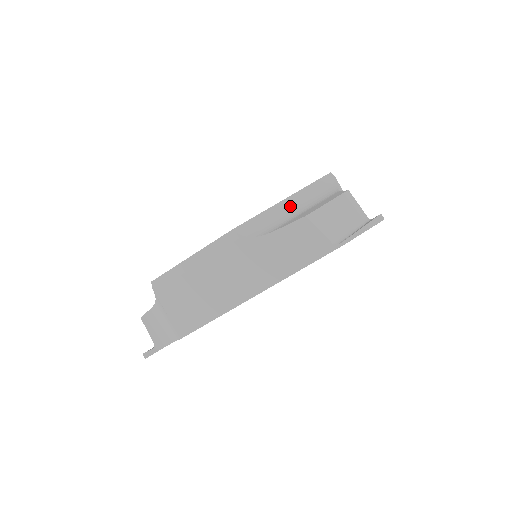
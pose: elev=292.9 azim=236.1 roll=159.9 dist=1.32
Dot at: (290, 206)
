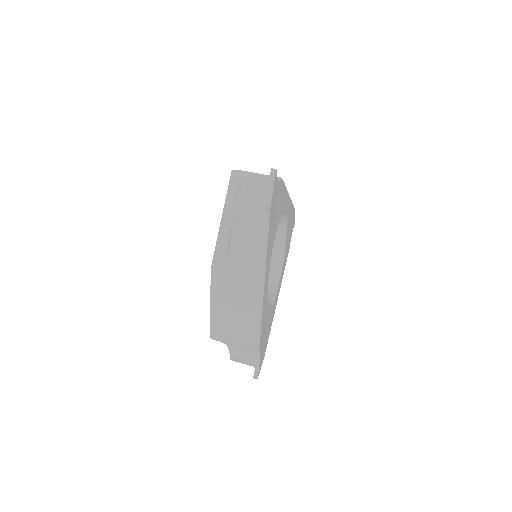
Dot at: (228, 217)
